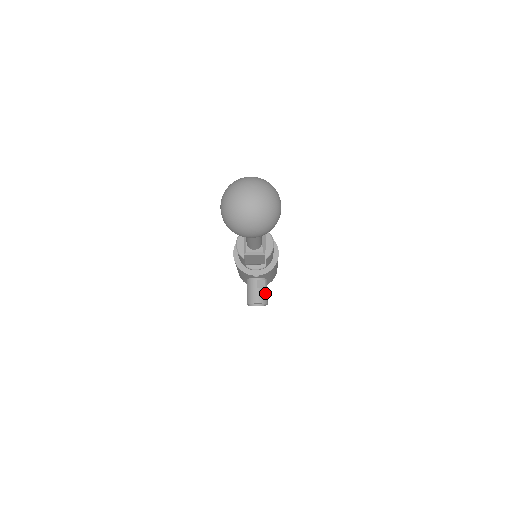
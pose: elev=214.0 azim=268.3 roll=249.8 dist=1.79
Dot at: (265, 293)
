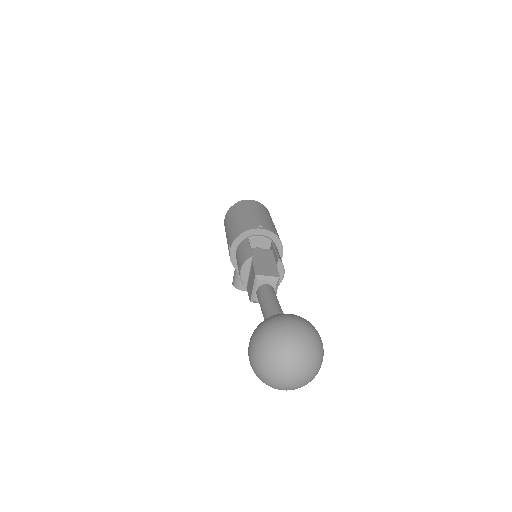
Dot at: occluded
